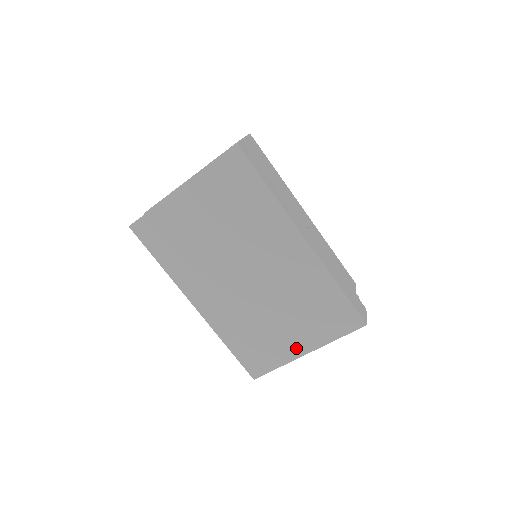
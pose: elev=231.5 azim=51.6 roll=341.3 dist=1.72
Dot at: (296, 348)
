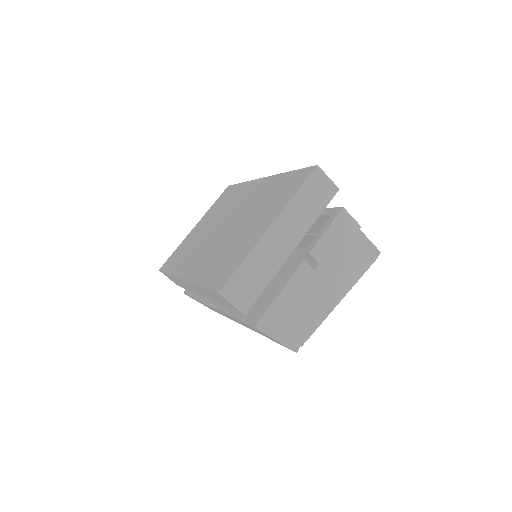
Dot at: (260, 231)
